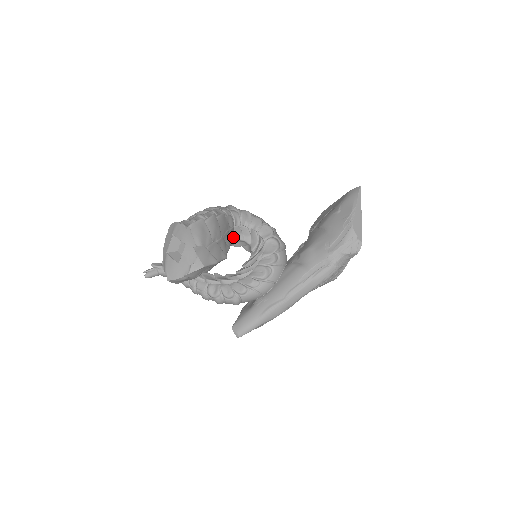
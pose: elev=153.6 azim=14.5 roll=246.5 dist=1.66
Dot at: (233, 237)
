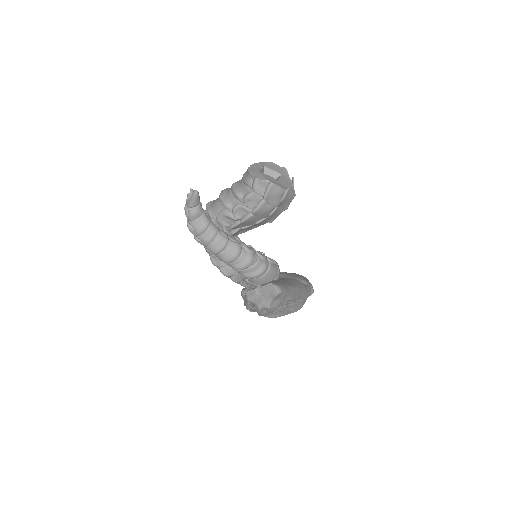
Dot at: occluded
